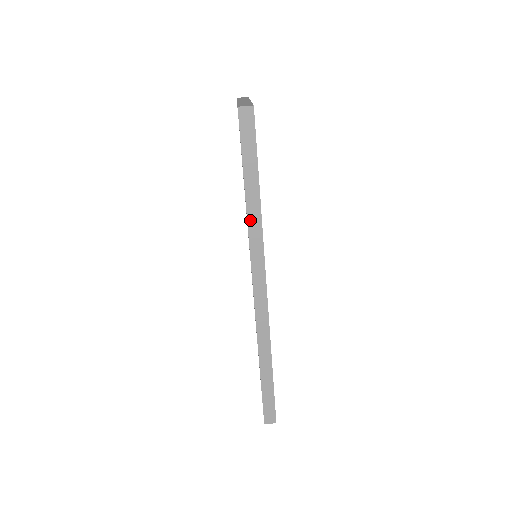
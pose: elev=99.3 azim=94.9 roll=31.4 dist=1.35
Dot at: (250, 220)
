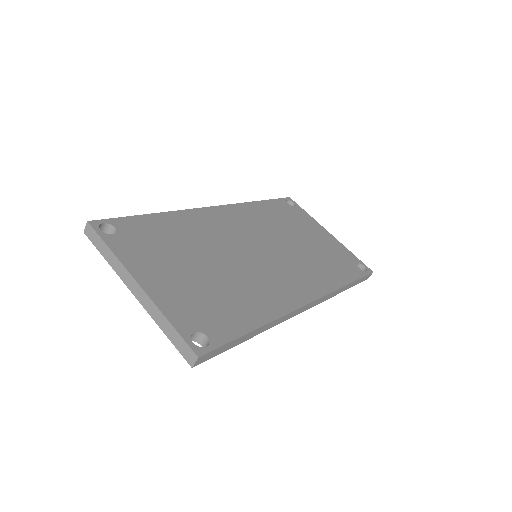
Dot at: (267, 329)
